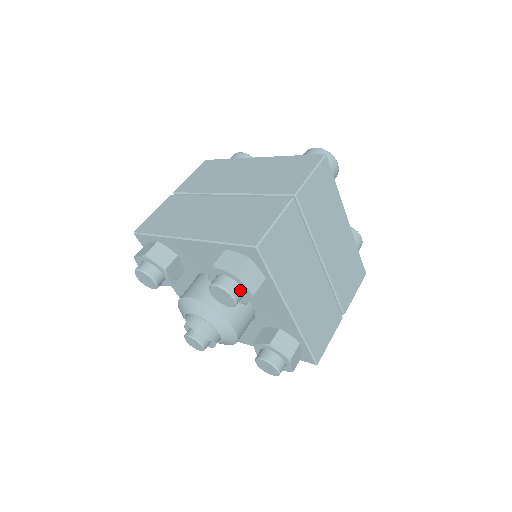
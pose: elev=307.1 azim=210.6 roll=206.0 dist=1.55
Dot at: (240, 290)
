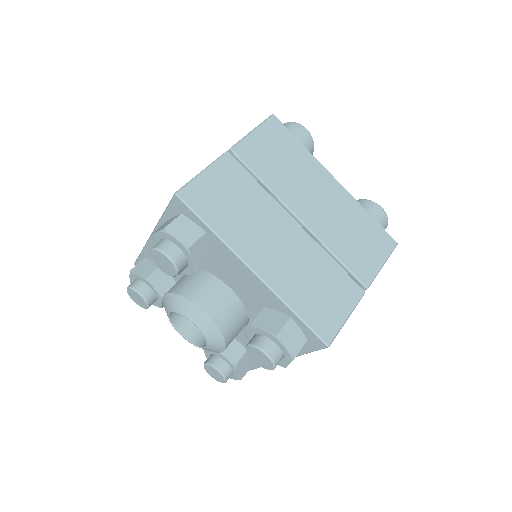
Dot at: (176, 248)
